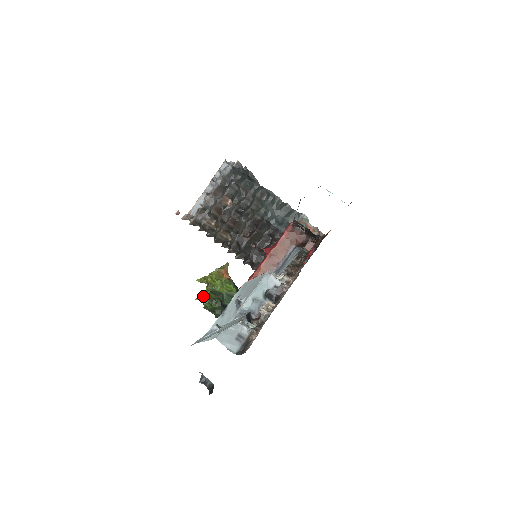
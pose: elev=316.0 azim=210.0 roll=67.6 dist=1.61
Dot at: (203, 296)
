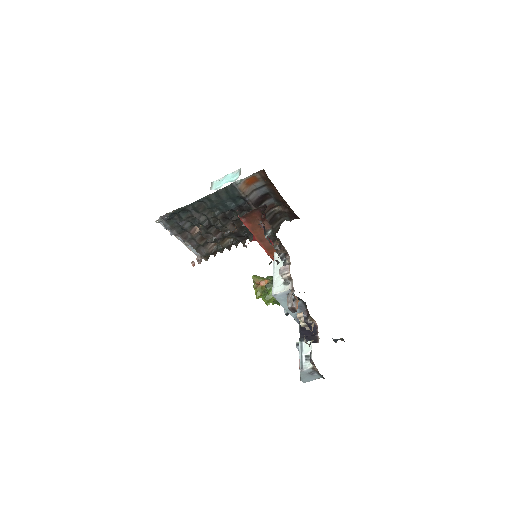
Dot at: occluded
